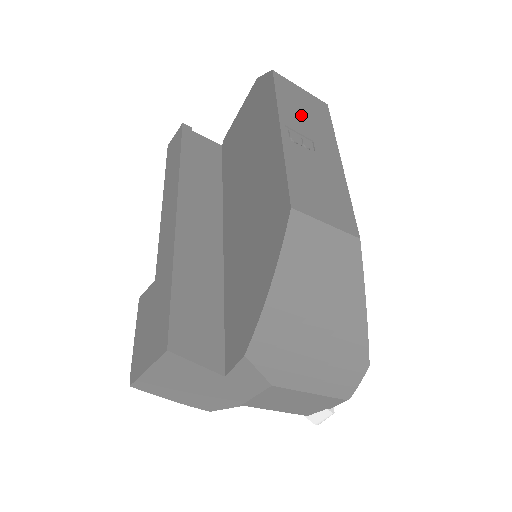
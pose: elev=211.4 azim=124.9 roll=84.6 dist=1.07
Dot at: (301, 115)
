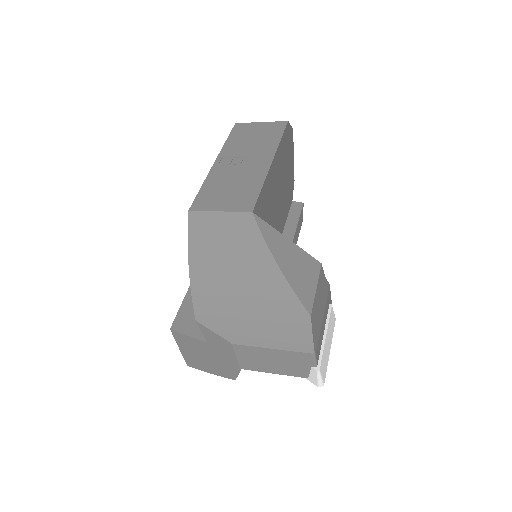
Dot at: (246, 143)
